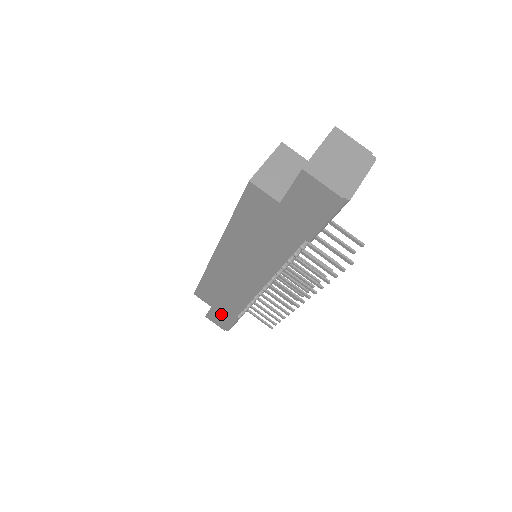
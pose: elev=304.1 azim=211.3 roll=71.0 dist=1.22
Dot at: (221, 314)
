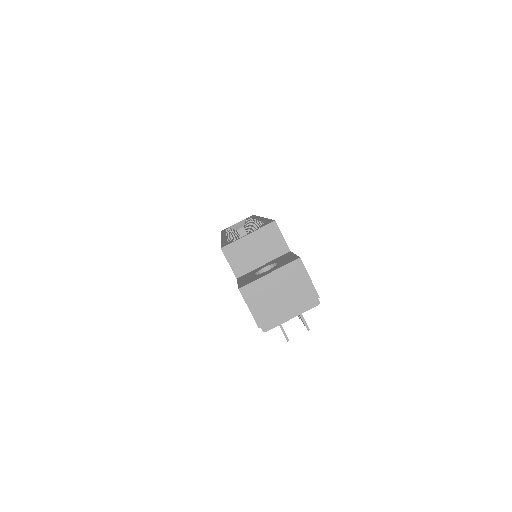
Dot at: occluded
